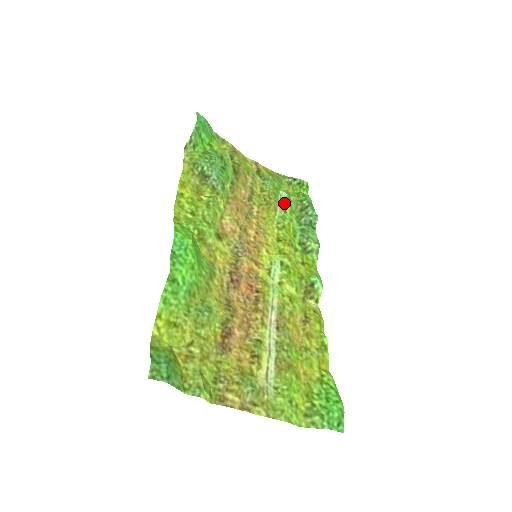
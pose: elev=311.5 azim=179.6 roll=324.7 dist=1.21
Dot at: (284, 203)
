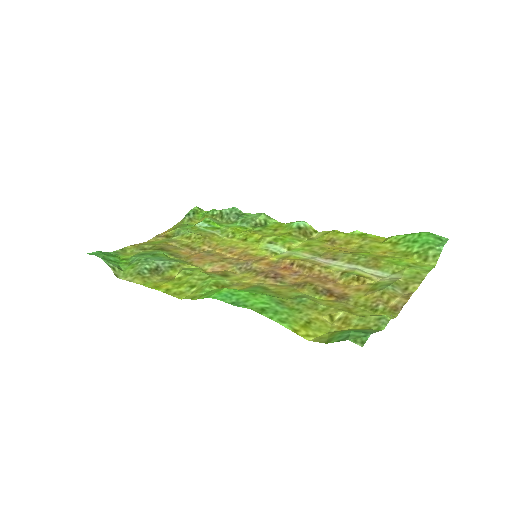
Dot at: (209, 227)
